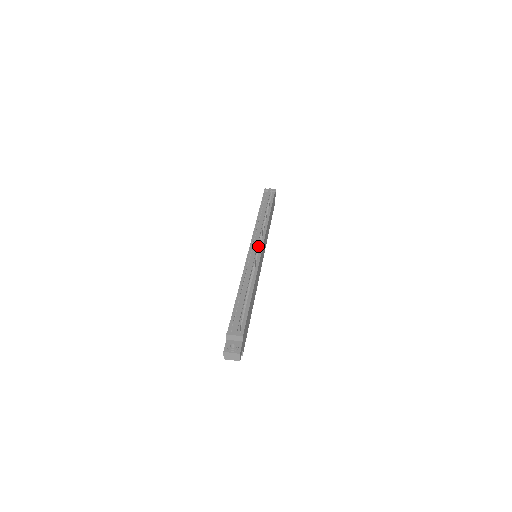
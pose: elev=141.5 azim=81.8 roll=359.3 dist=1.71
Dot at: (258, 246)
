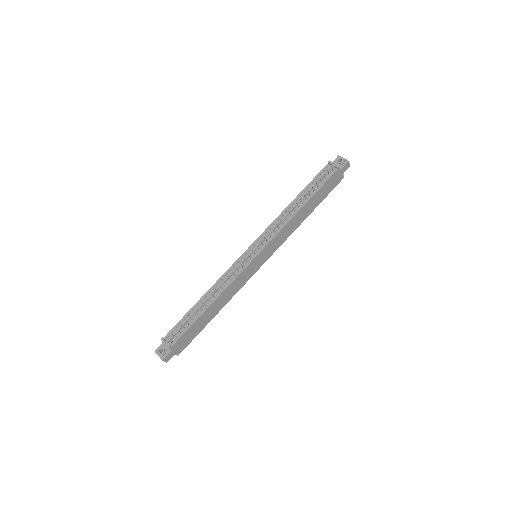
Dot at: (248, 254)
